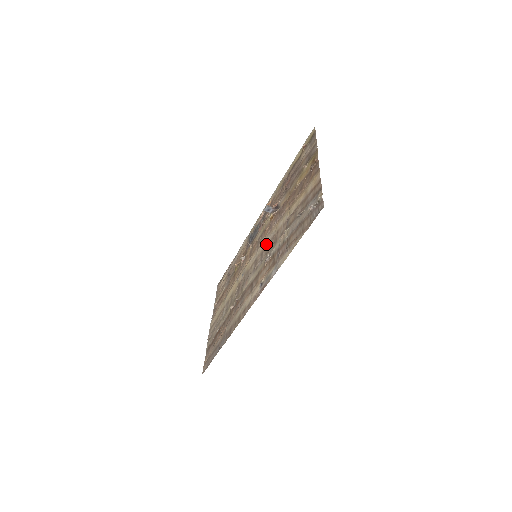
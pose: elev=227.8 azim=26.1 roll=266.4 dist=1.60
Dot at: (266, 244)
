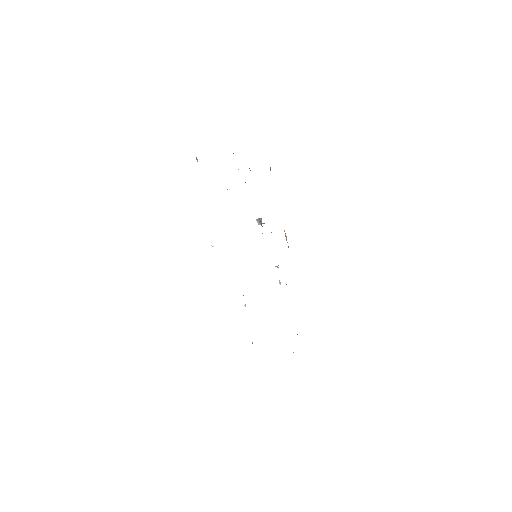
Dot at: occluded
